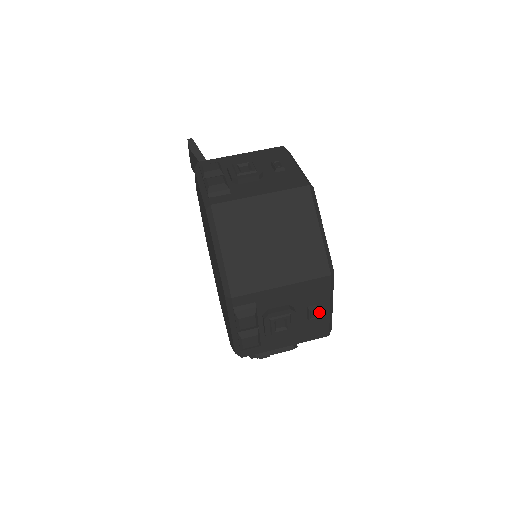
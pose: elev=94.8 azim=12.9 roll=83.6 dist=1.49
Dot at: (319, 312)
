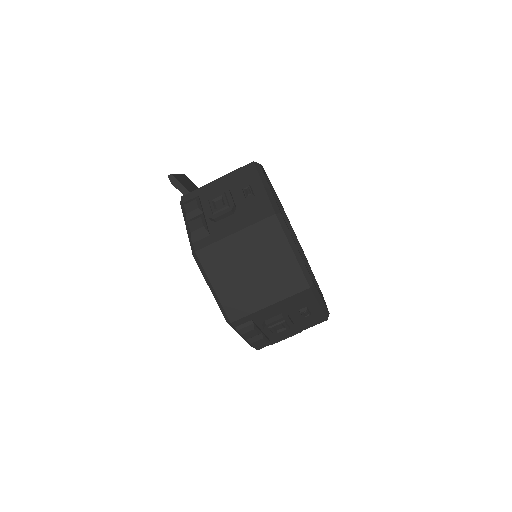
Dot at: (311, 310)
